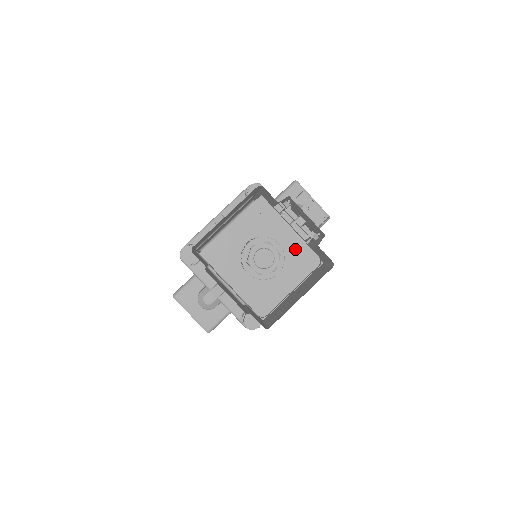
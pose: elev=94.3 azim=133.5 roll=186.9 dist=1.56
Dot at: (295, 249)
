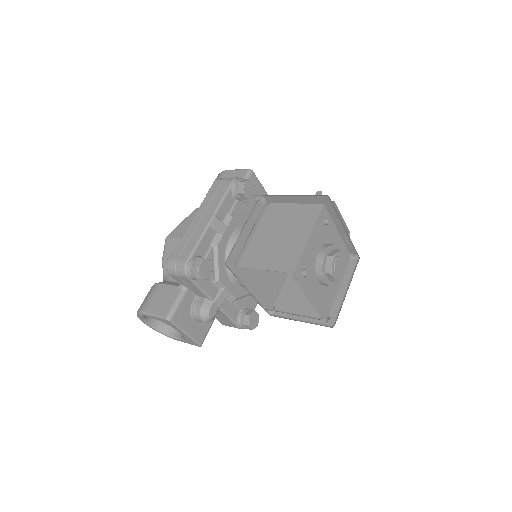
Dot at: occluded
